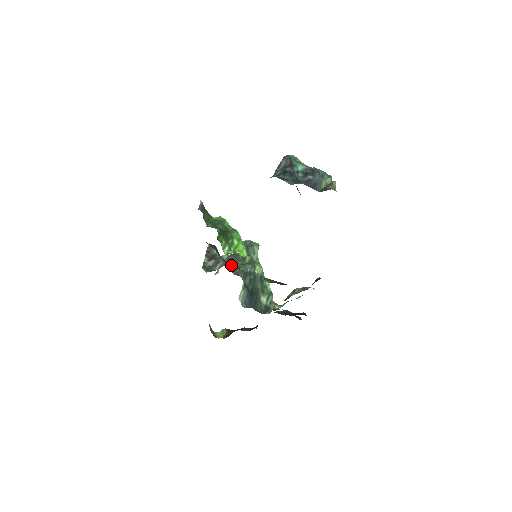
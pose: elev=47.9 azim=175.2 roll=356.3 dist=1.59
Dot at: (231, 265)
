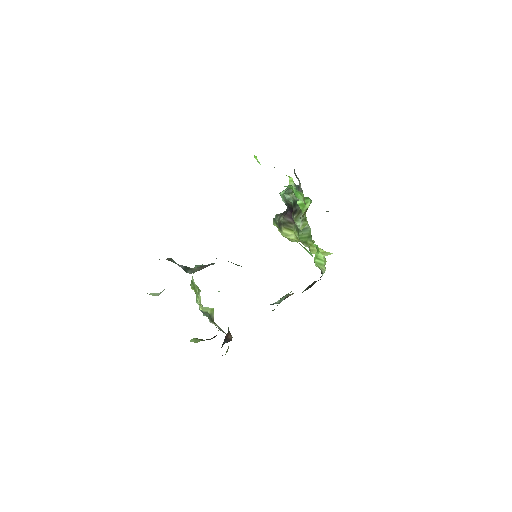
Dot at: occluded
